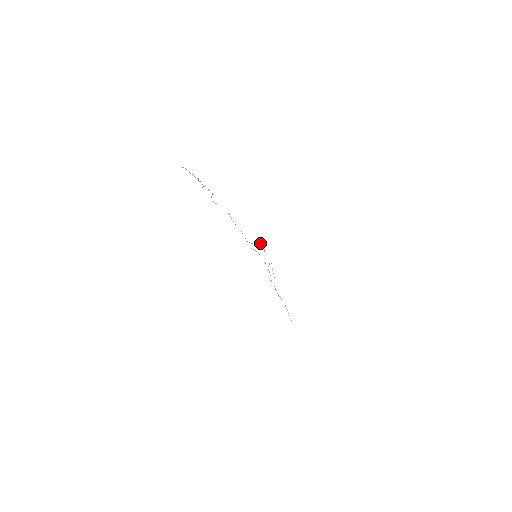
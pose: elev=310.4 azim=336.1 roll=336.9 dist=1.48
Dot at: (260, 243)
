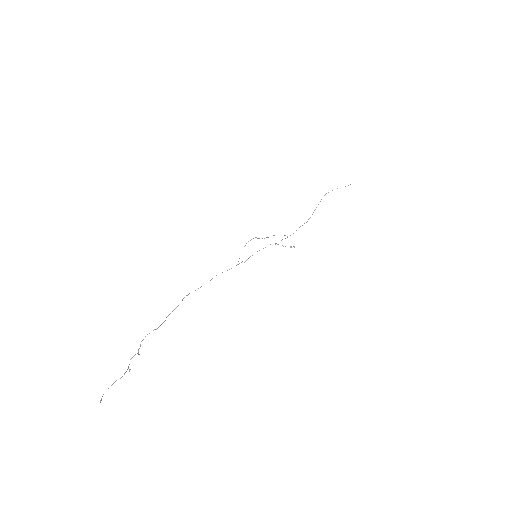
Dot at: occluded
